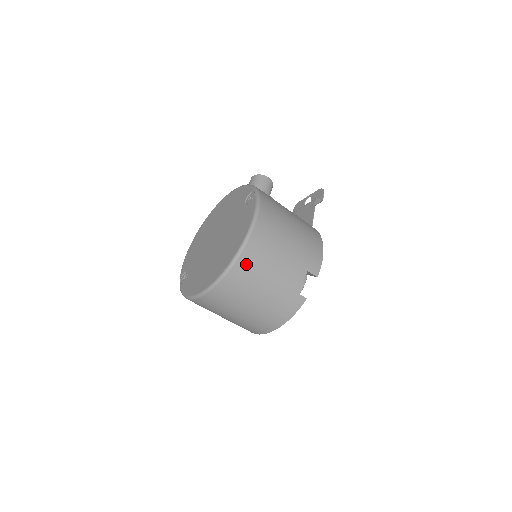
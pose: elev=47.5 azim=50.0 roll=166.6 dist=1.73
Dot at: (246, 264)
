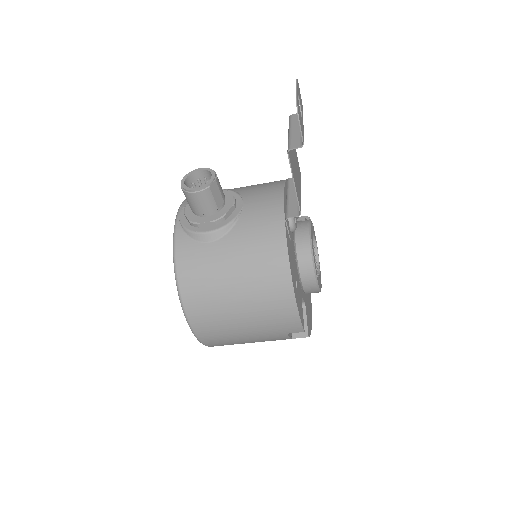
Dot at: (222, 345)
